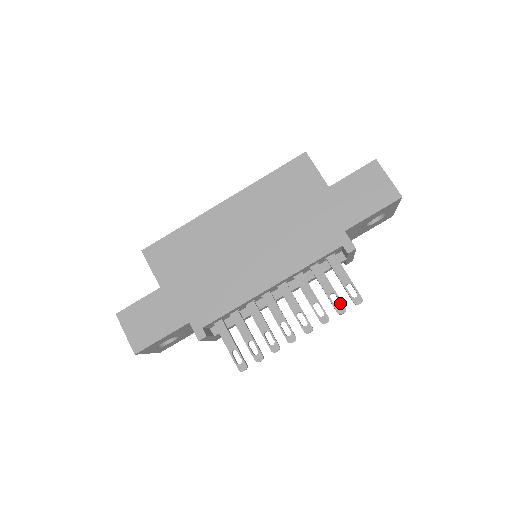
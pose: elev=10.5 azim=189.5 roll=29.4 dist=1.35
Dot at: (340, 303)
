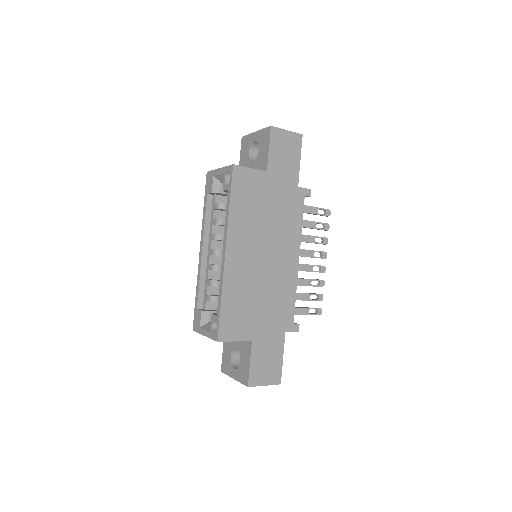
Dot at: (322, 224)
